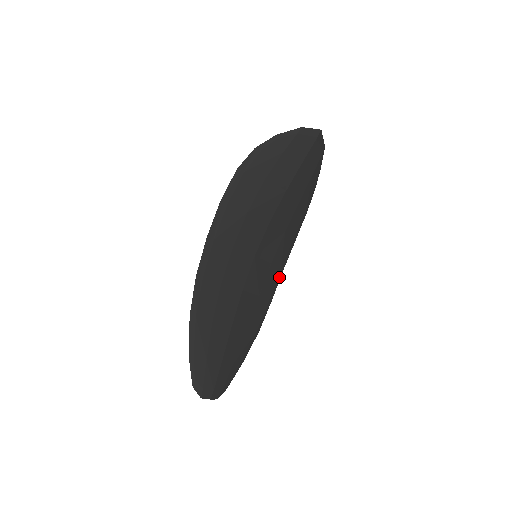
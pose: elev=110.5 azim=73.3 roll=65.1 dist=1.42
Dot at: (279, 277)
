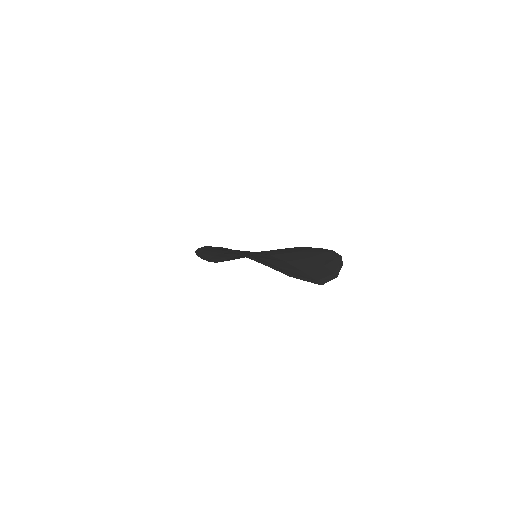
Dot at: occluded
